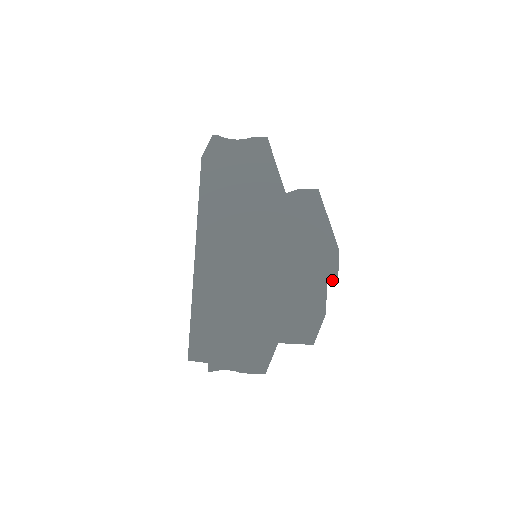
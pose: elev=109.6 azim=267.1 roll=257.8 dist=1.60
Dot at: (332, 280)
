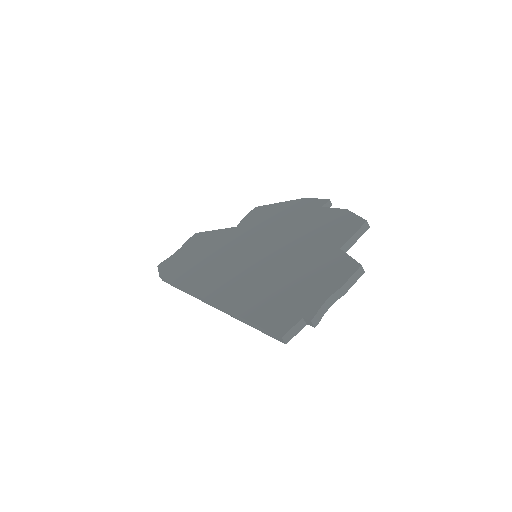
Dot at: (324, 203)
